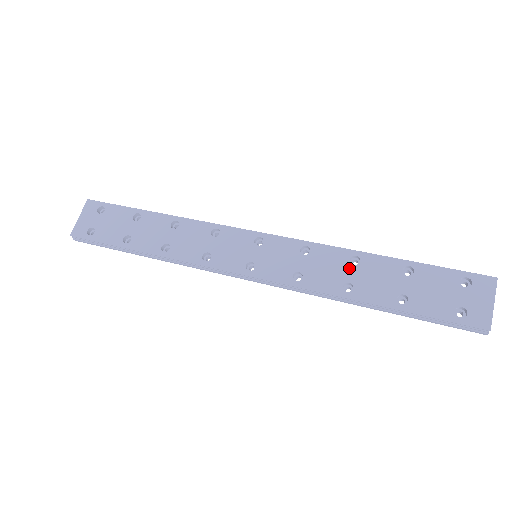
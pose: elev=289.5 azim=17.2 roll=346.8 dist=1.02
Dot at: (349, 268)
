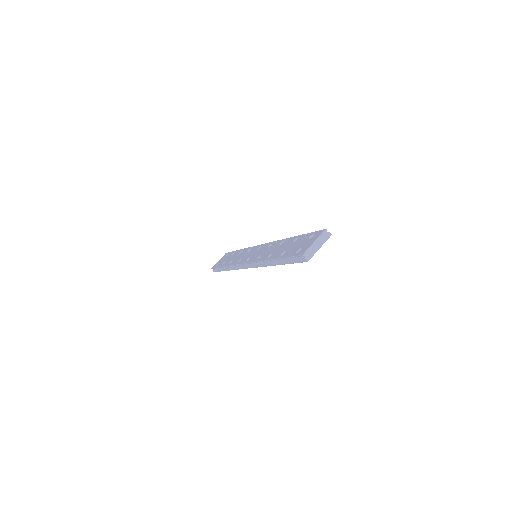
Dot at: (277, 247)
